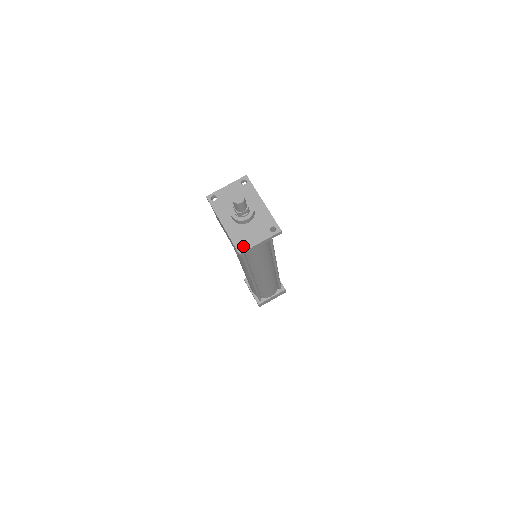
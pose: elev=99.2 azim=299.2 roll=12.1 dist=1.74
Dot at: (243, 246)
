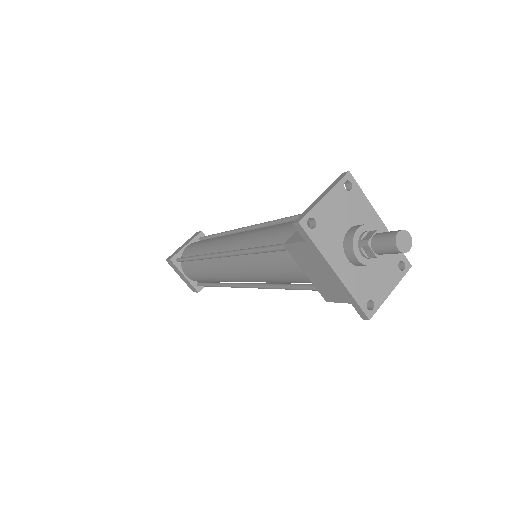
Dot at: occluded
